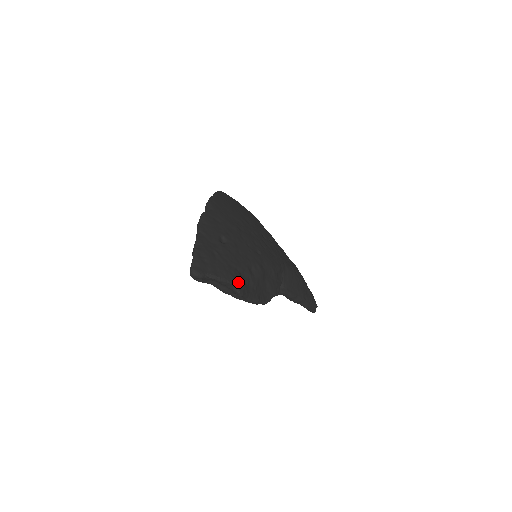
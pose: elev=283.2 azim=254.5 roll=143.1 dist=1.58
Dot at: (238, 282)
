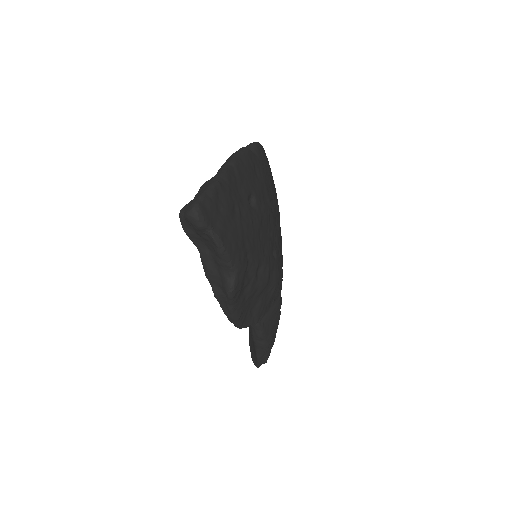
Dot at: (240, 274)
